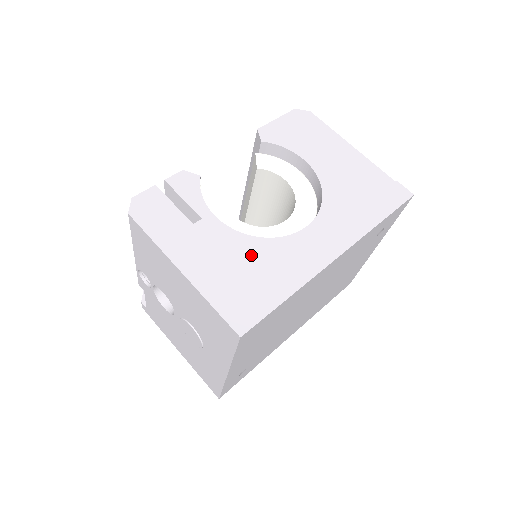
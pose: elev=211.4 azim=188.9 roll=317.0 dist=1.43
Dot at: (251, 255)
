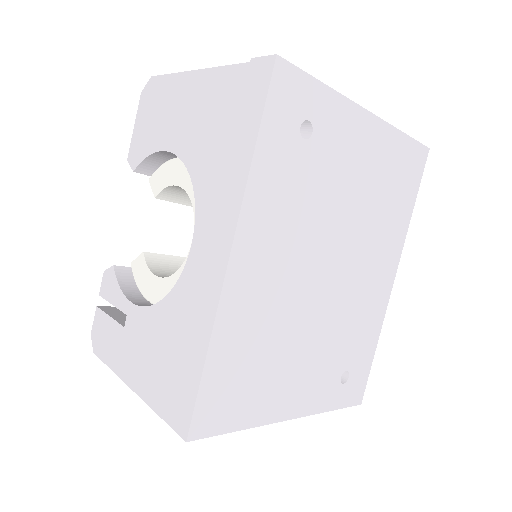
Dot at: (165, 327)
